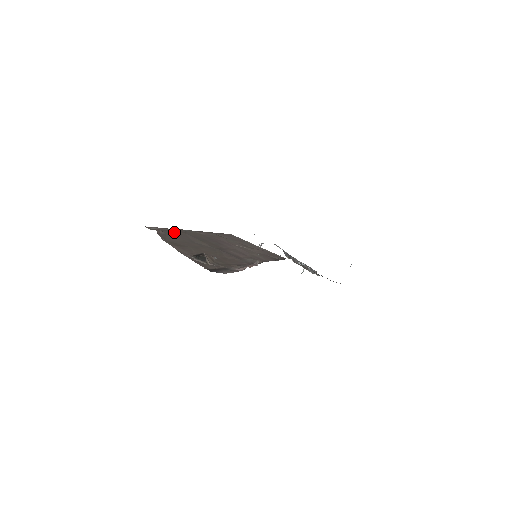
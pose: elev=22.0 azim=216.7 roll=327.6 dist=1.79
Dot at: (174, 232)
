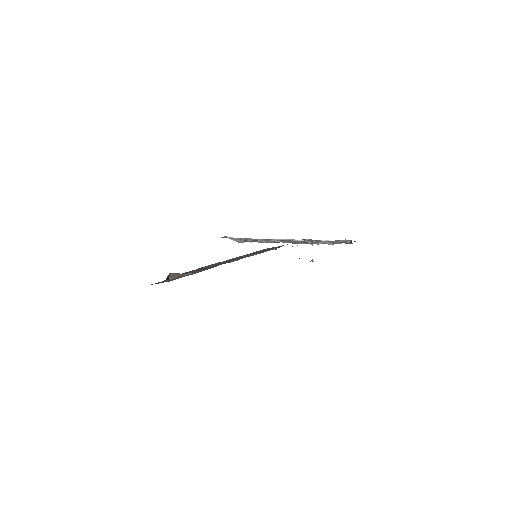
Dot at: occluded
